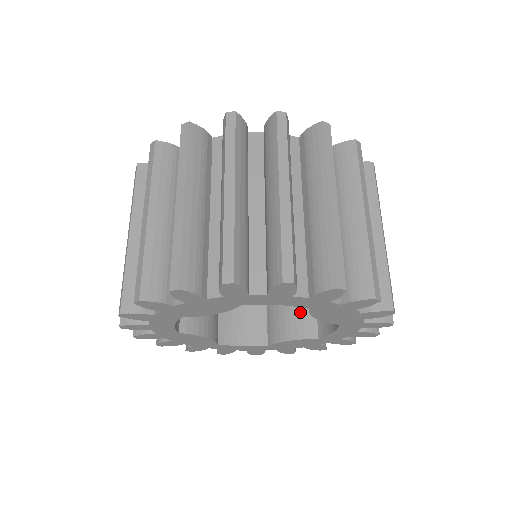
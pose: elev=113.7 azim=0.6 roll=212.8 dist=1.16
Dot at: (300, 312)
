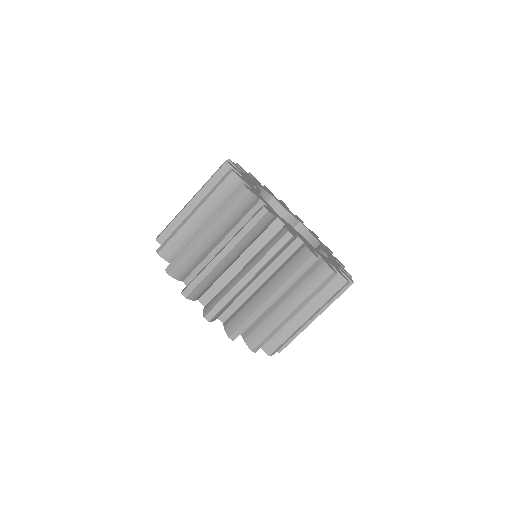
Dot at: occluded
